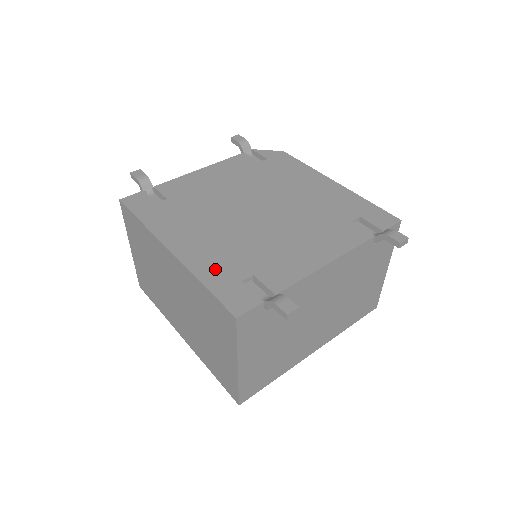
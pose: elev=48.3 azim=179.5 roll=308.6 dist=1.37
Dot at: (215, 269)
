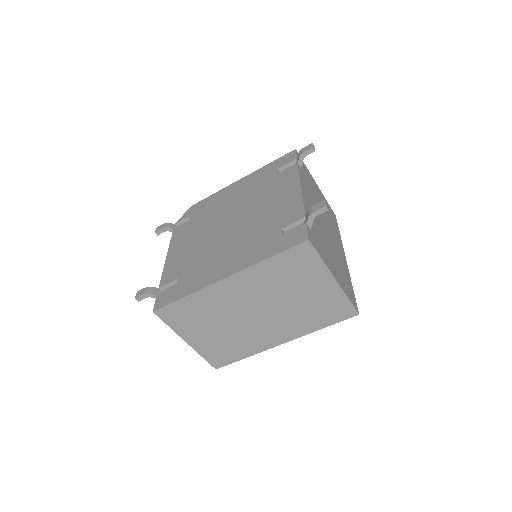
Dot at: (261, 250)
